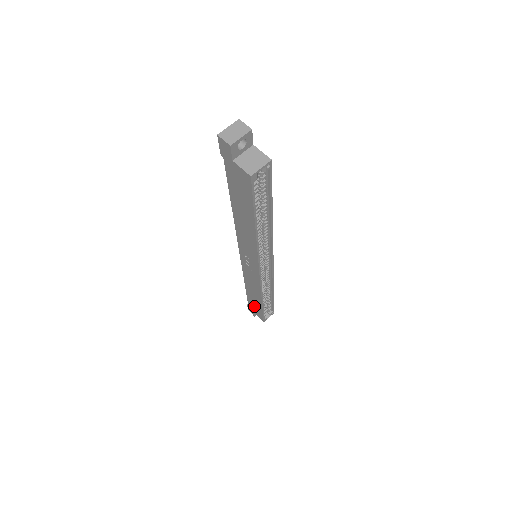
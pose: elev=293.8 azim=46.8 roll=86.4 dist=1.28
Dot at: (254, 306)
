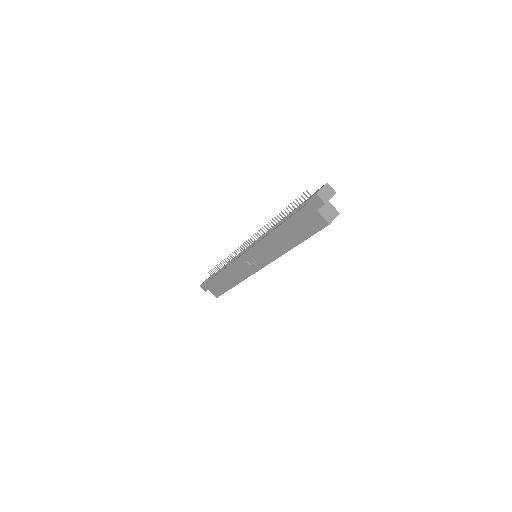
Dot at: (216, 286)
